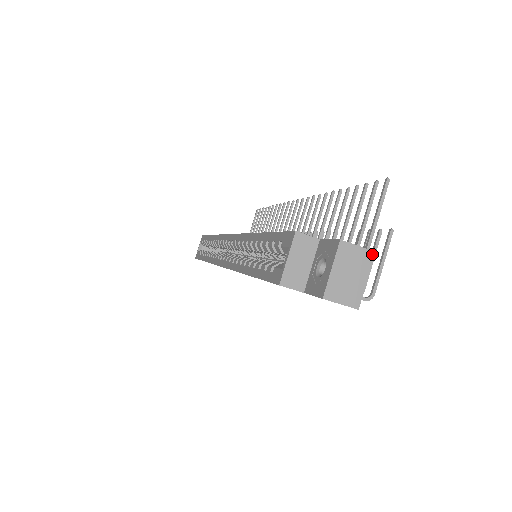
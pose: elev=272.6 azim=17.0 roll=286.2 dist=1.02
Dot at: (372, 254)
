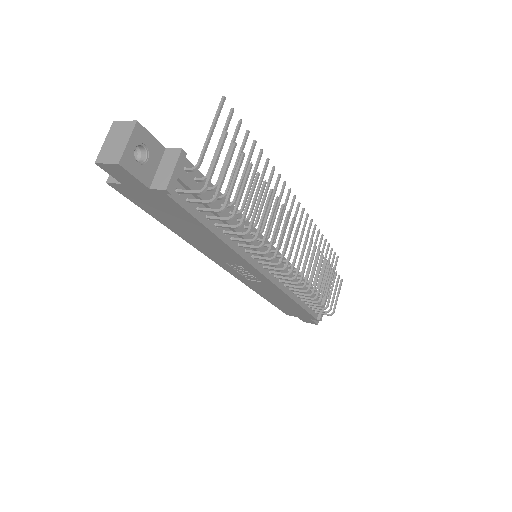
Dot at: (134, 123)
